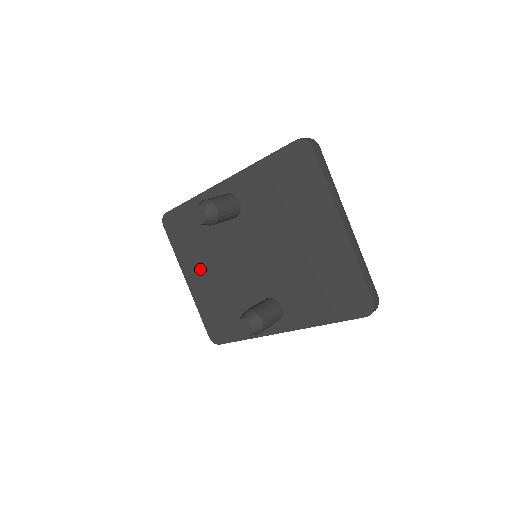
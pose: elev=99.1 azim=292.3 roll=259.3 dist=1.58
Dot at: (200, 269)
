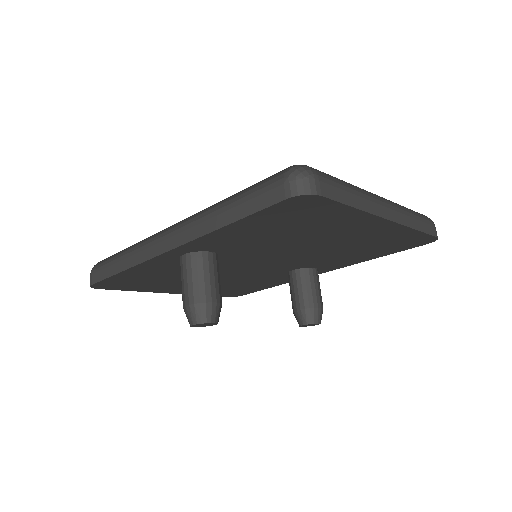
Dot at: occluded
